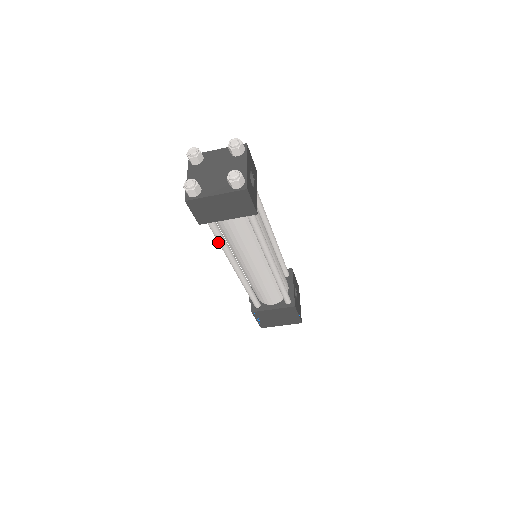
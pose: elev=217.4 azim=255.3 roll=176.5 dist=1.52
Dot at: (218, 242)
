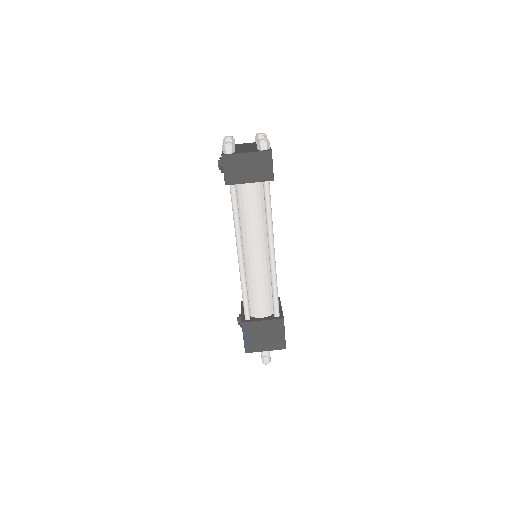
Dot at: (233, 216)
